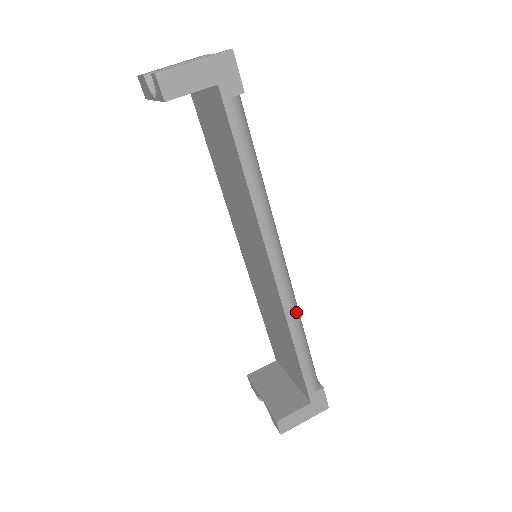
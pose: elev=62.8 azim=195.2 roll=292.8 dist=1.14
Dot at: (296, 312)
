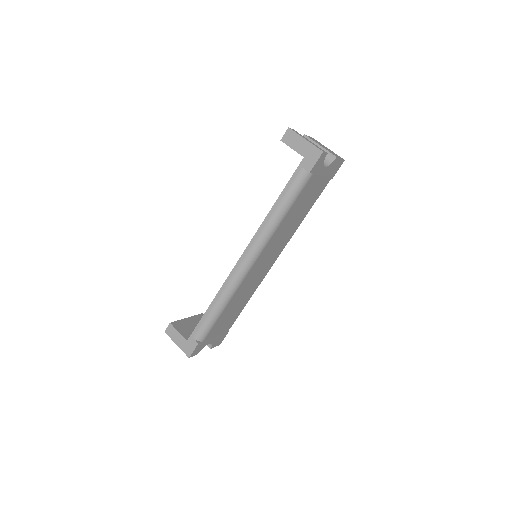
Dot at: (229, 290)
